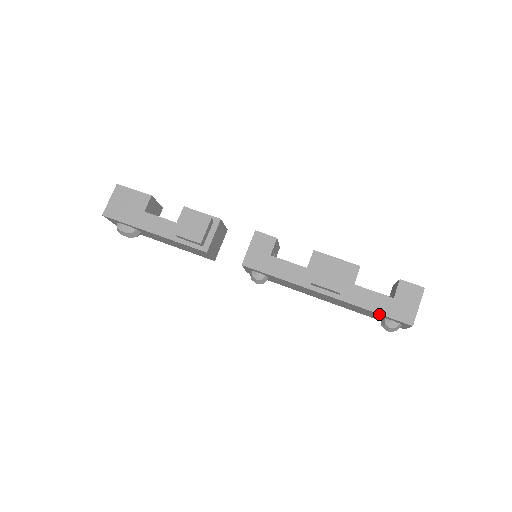
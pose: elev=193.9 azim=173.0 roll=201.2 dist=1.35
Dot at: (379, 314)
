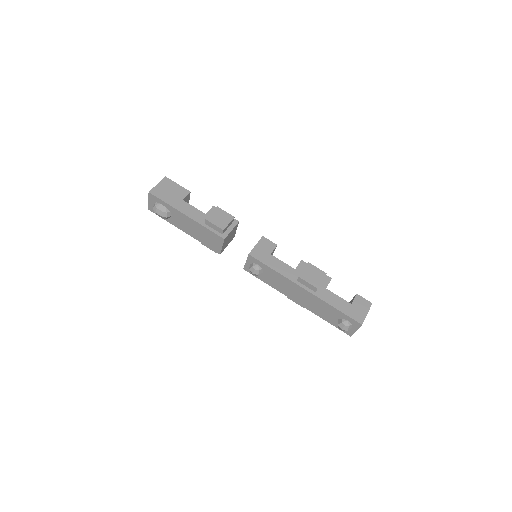
Dot at: (340, 312)
